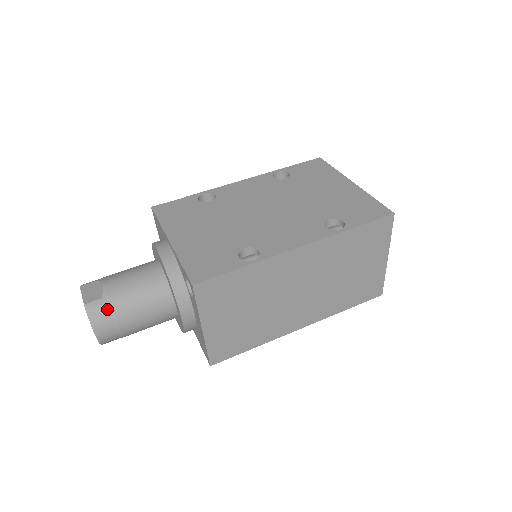
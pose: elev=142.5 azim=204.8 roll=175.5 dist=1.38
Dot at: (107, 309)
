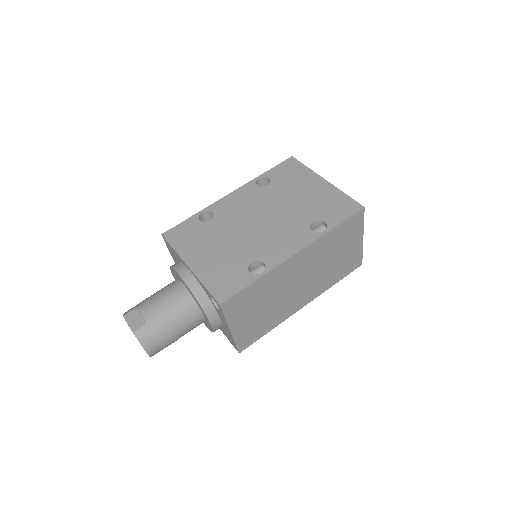
Dot at: (152, 332)
